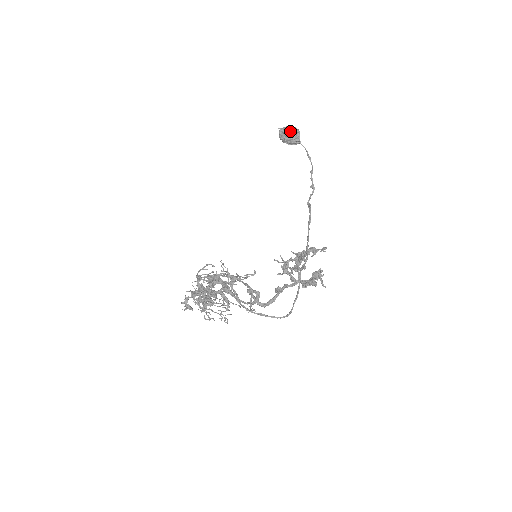
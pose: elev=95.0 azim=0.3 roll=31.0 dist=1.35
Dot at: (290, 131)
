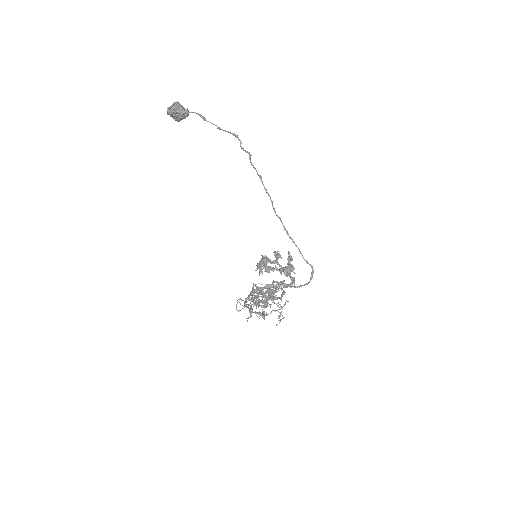
Dot at: (172, 115)
